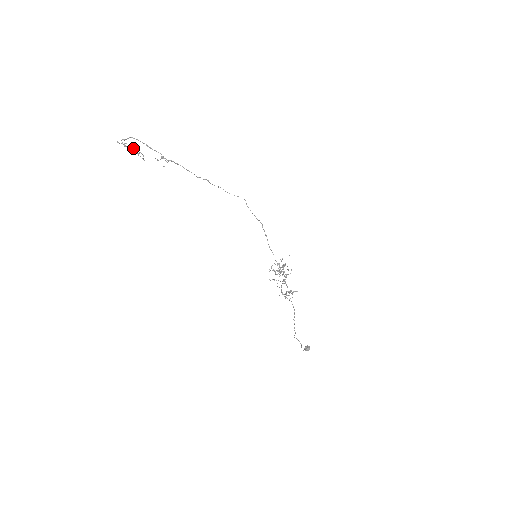
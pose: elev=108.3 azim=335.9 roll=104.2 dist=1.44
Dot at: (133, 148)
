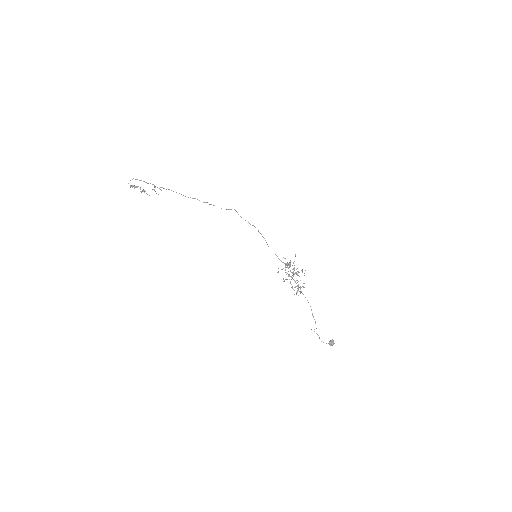
Dot at: (137, 187)
